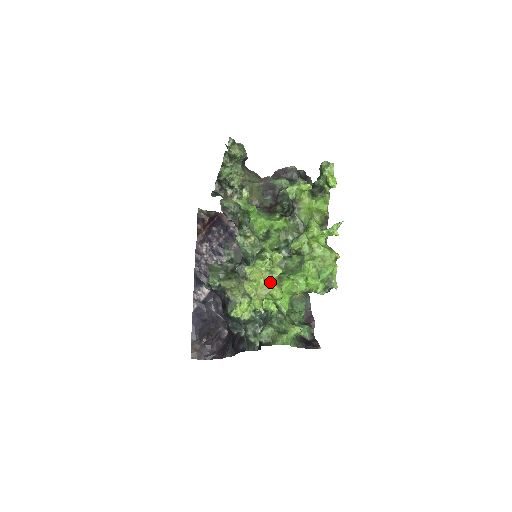
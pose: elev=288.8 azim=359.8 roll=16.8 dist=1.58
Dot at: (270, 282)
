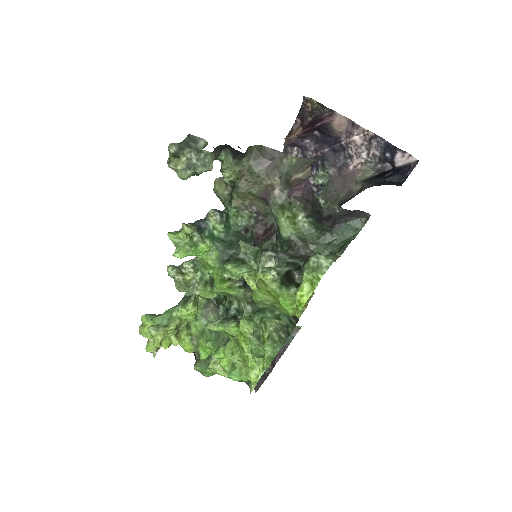
Dot at: (165, 343)
